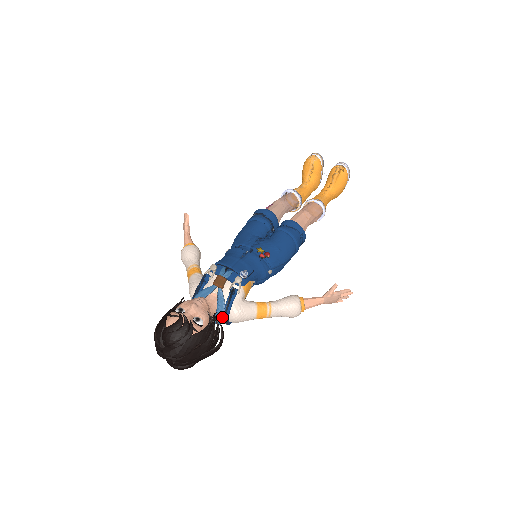
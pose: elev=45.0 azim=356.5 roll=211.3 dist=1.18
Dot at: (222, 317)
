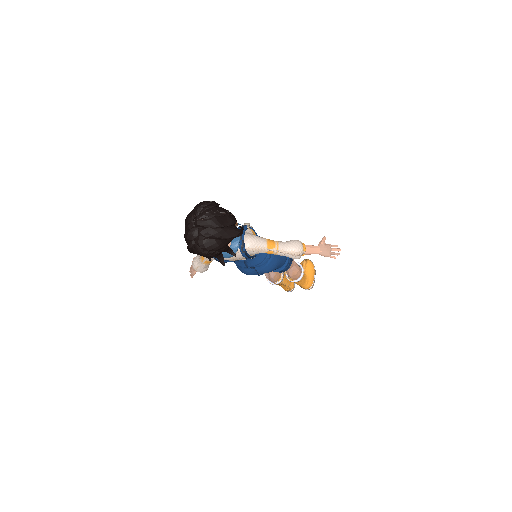
Dot at: (239, 236)
